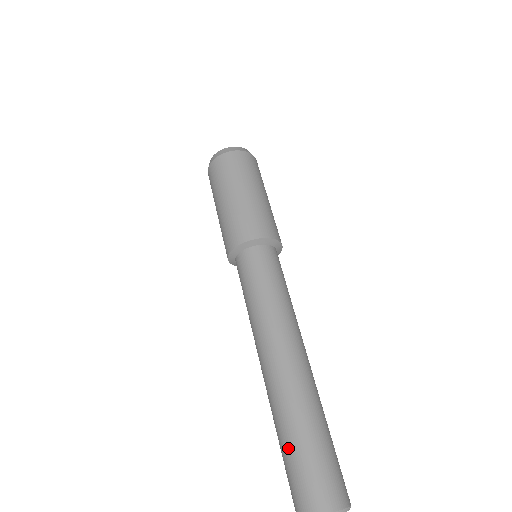
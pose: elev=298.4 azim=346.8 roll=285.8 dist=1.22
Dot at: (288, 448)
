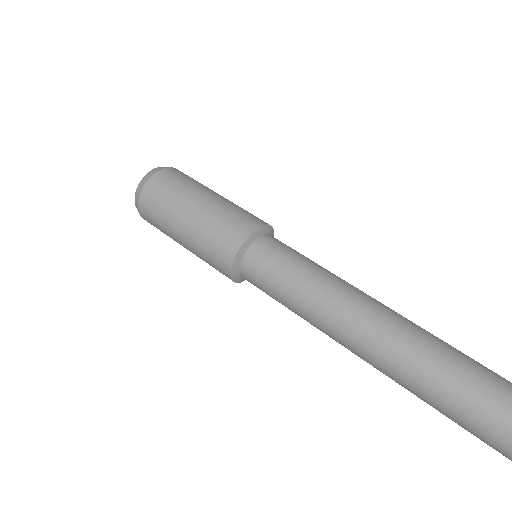
Dot at: (448, 411)
